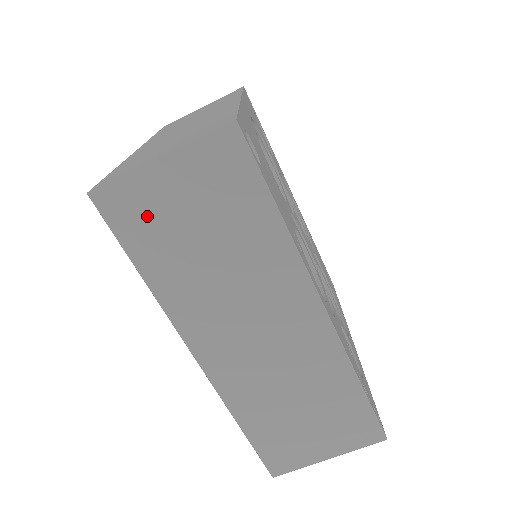
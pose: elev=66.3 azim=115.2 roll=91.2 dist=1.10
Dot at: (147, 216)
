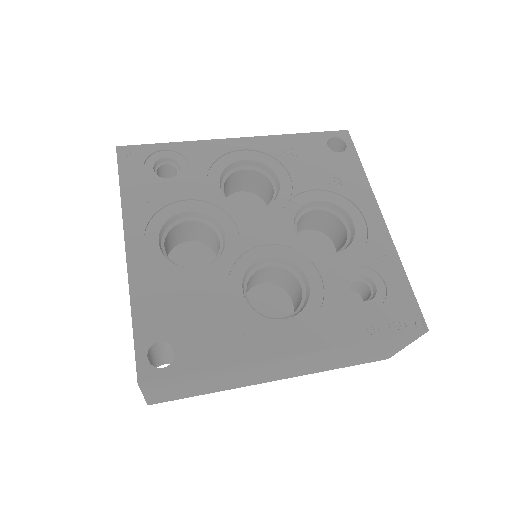
Dot at: (175, 395)
